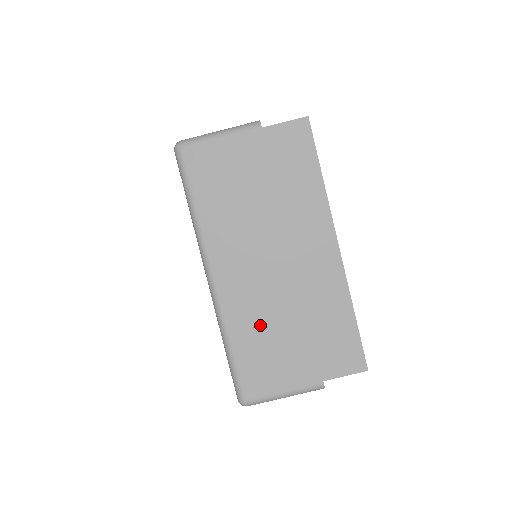
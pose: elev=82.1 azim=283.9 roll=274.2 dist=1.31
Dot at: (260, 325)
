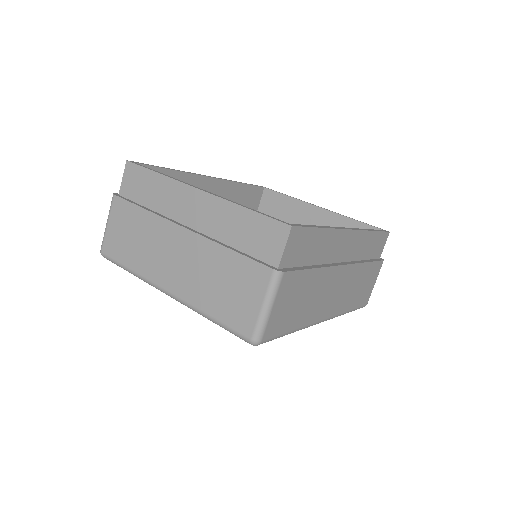
Dot at: (209, 284)
